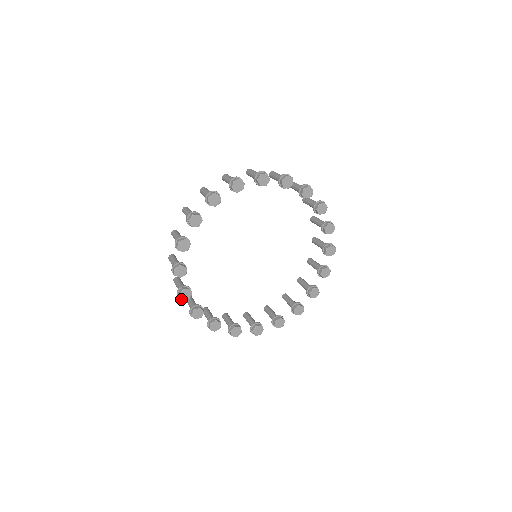
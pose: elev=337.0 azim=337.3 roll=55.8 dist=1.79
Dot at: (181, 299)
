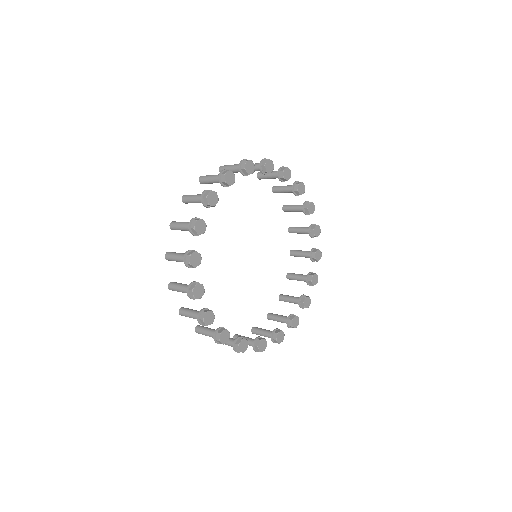
Dot at: (243, 352)
